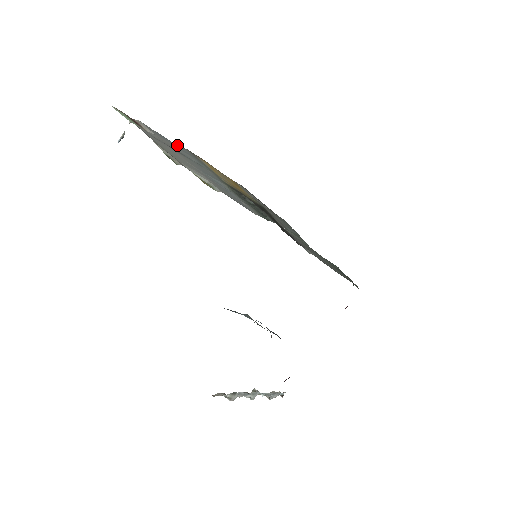
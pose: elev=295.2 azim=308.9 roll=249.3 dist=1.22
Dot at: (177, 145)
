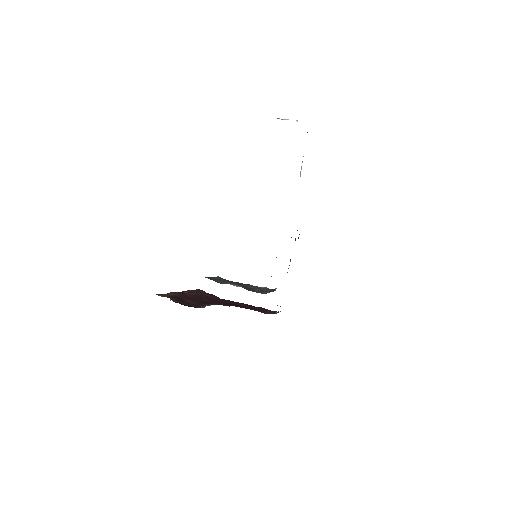
Dot at: occluded
